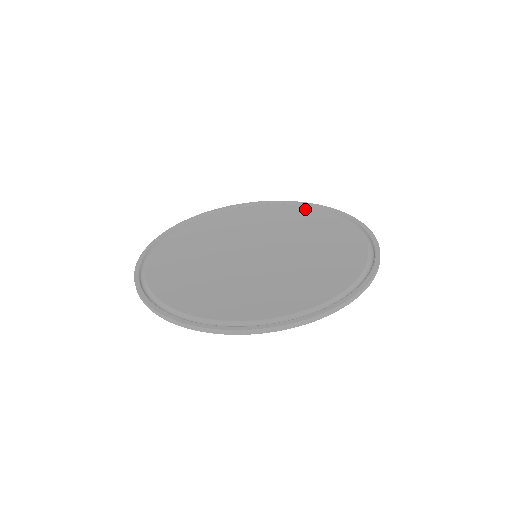
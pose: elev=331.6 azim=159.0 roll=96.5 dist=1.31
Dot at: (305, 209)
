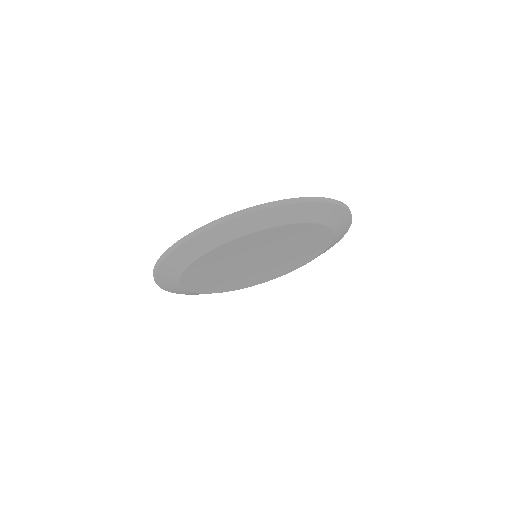
Dot at: occluded
